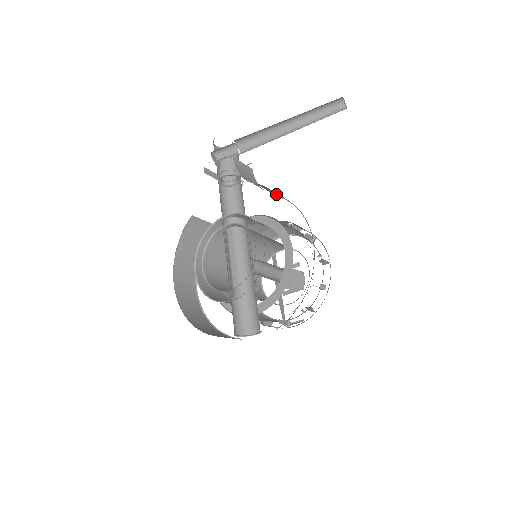
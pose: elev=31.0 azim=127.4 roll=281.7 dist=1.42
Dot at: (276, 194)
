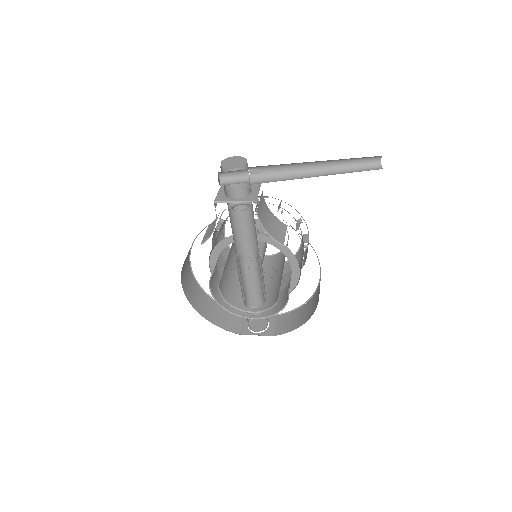
Dot at: occluded
